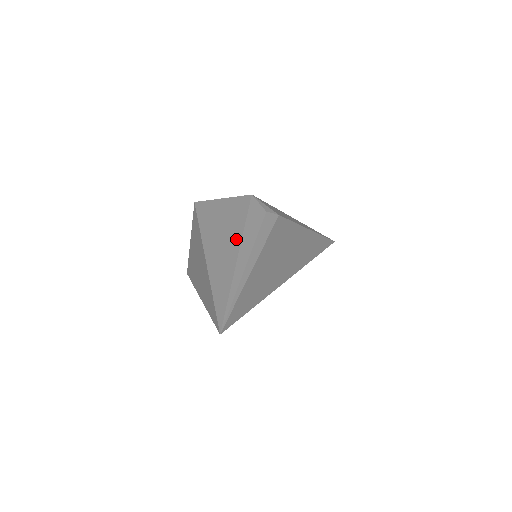
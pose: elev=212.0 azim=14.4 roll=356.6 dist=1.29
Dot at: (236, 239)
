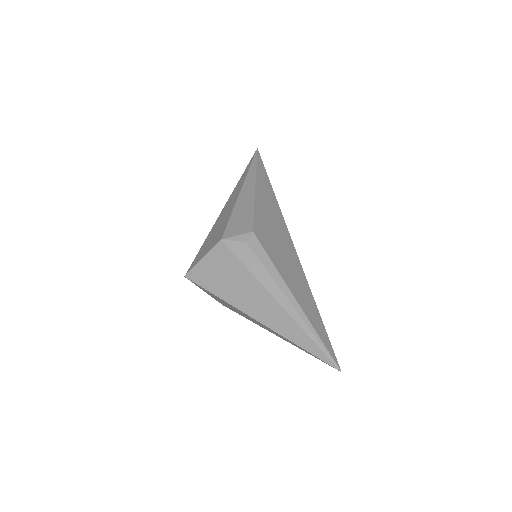
Dot at: (262, 292)
